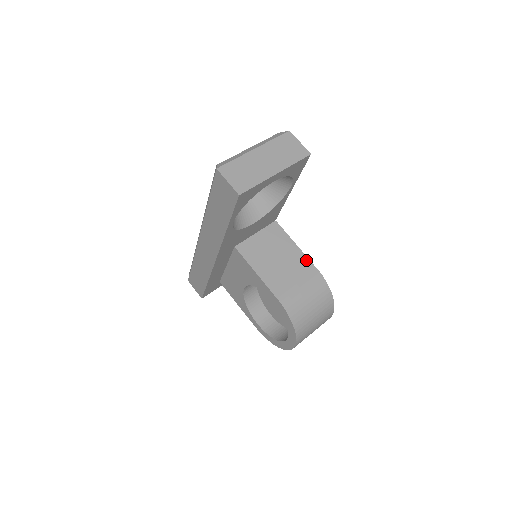
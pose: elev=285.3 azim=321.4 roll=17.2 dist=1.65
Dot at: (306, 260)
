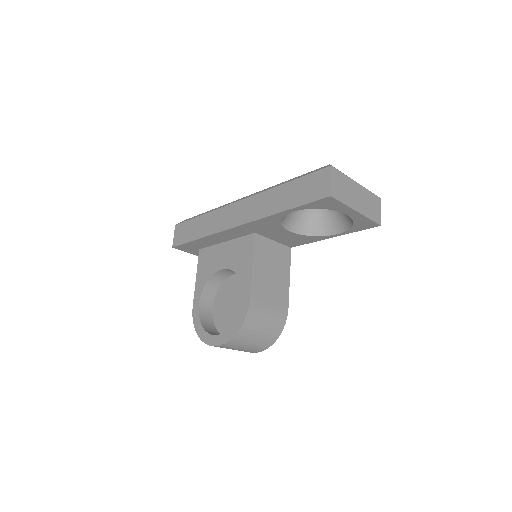
Dot at: (287, 294)
